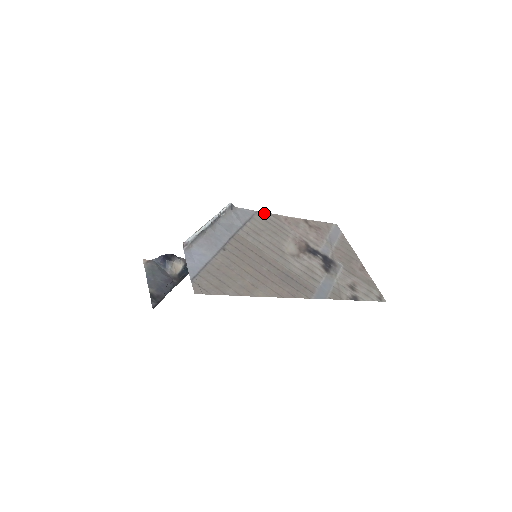
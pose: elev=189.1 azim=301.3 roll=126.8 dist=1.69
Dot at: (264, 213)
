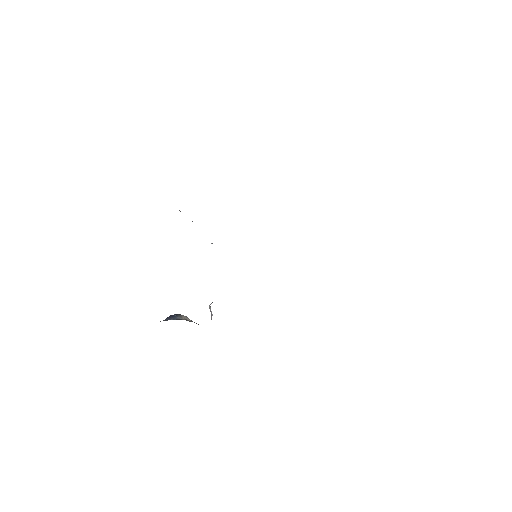
Dot at: occluded
